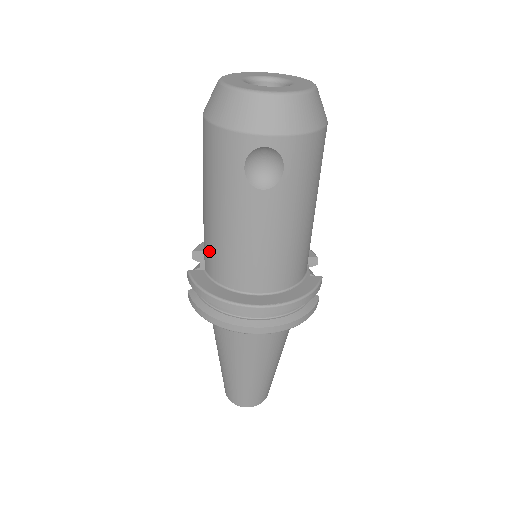
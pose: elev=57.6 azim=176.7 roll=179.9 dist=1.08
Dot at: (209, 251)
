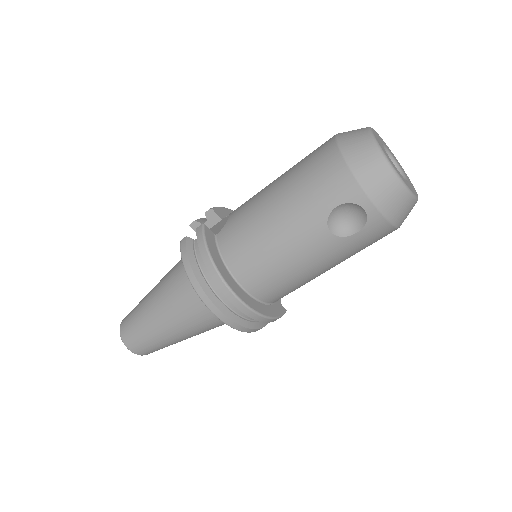
Dot at: (238, 228)
